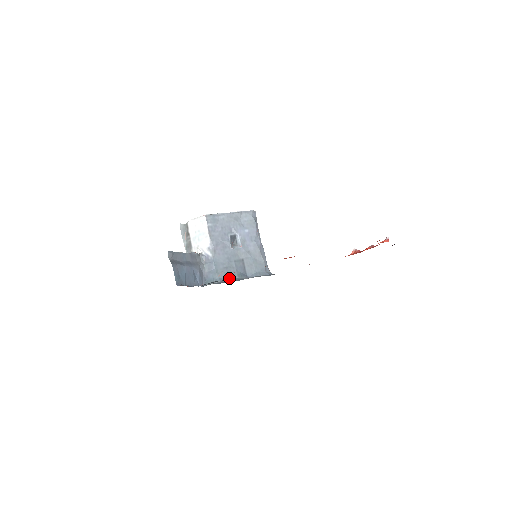
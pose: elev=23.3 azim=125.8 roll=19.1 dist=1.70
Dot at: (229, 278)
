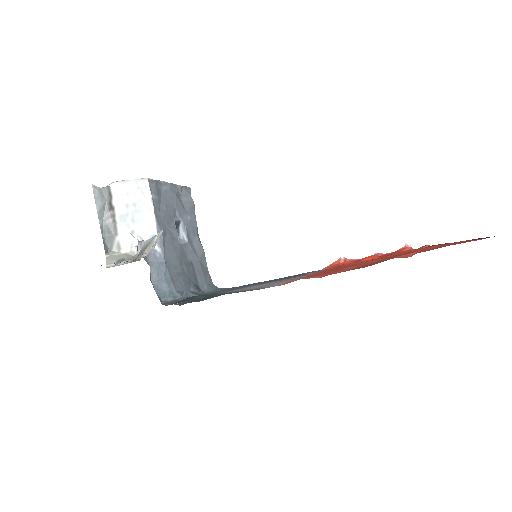
Dot at: (188, 291)
